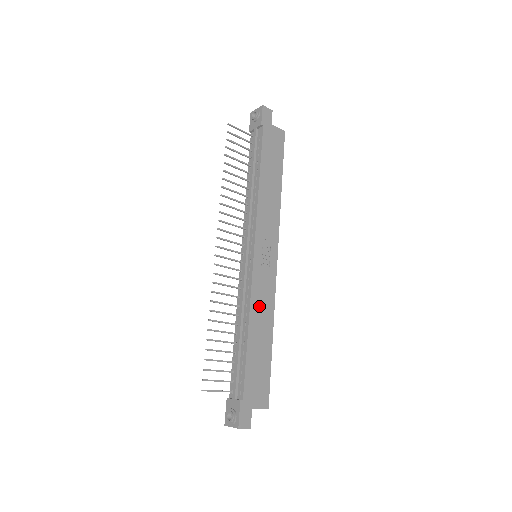
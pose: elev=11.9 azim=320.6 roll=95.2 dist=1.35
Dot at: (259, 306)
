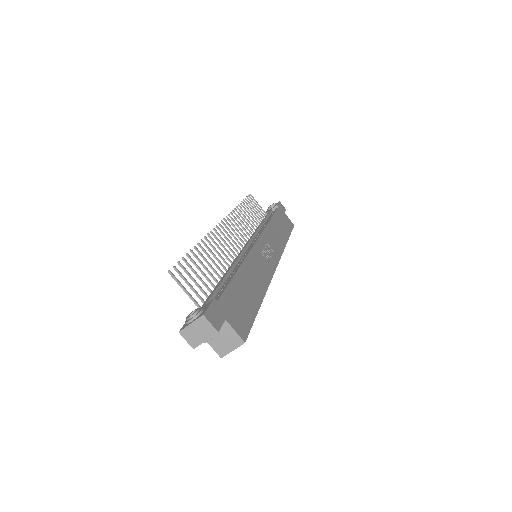
Dot at: (254, 268)
